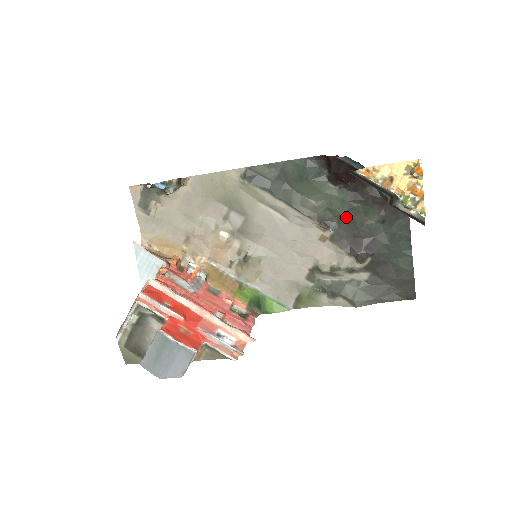
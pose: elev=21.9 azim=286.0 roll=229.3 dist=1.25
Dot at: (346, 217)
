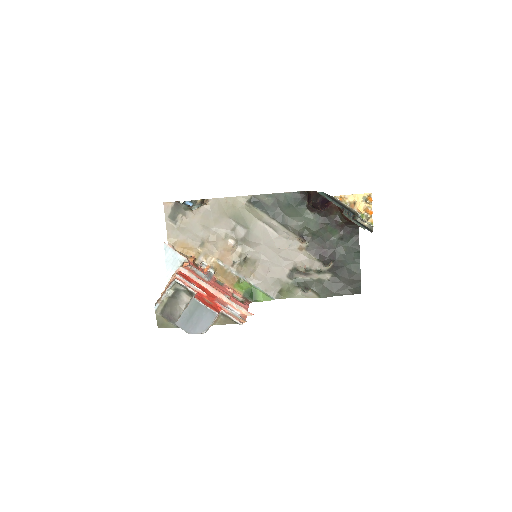
Dot at: (318, 234)
